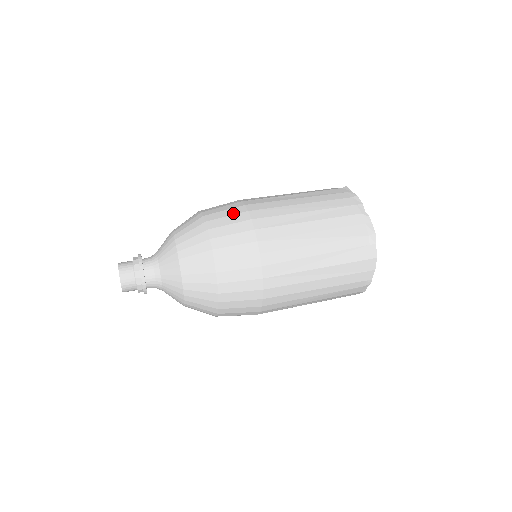
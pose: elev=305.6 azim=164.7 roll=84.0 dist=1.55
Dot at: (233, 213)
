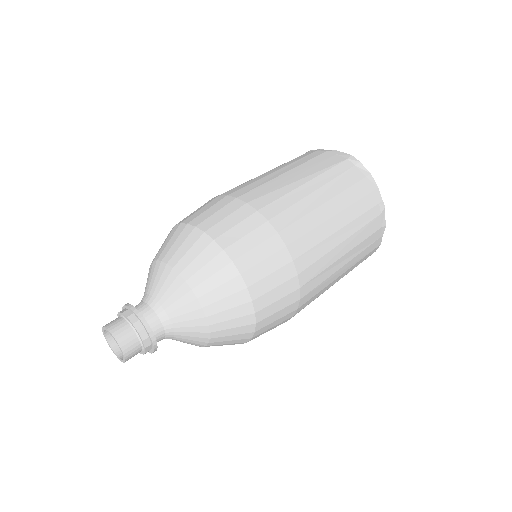
Dot at: (205, 205)
